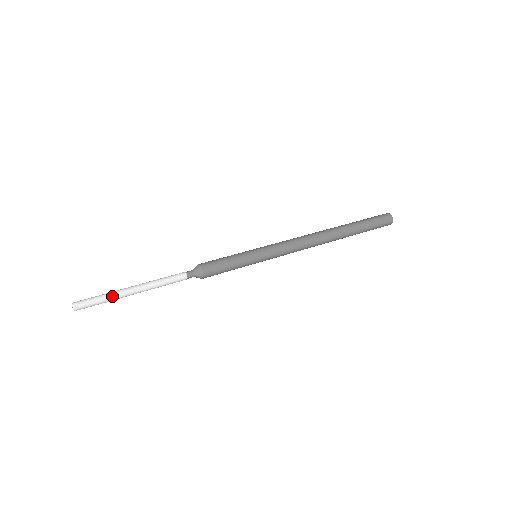
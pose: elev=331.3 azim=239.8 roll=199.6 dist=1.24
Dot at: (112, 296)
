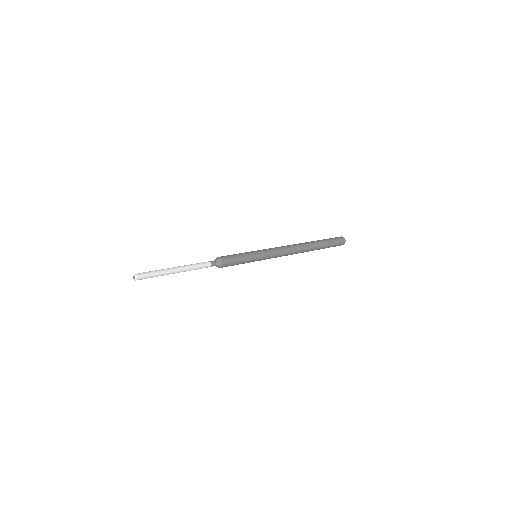
Dot at: (161, 271)
